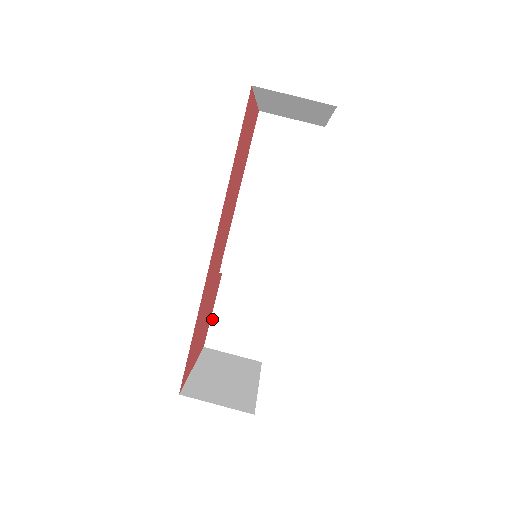
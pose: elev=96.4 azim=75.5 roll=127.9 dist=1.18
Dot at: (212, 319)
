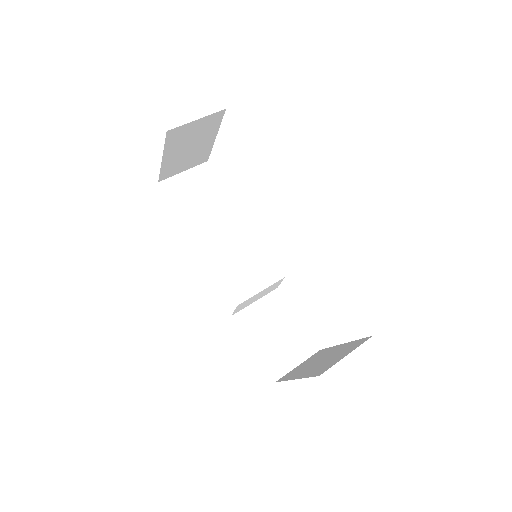
Dot at: (259, 356)
